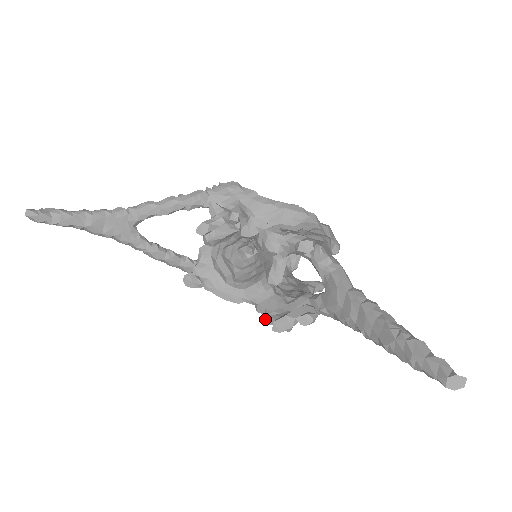
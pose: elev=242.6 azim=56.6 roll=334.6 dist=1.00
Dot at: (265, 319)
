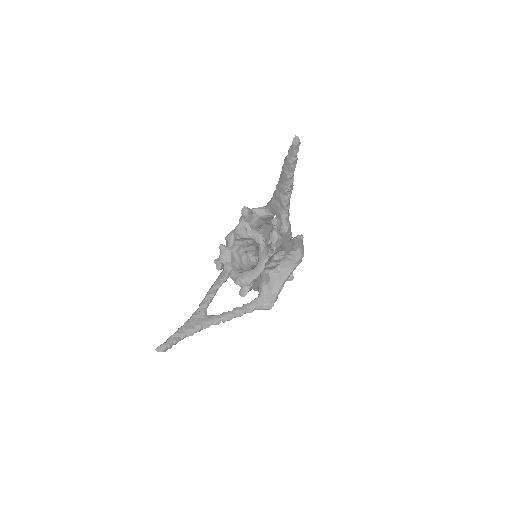
Dot at: (272, 250)
